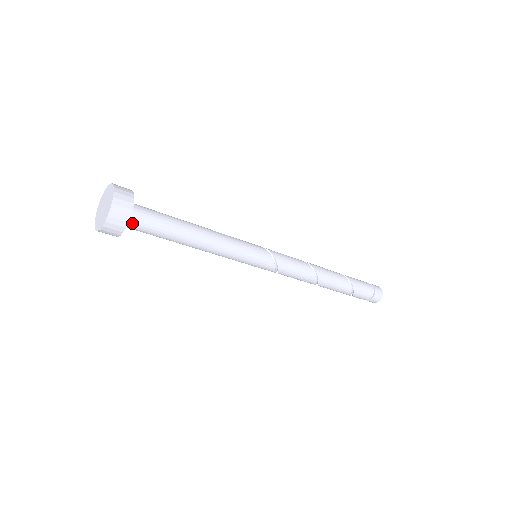
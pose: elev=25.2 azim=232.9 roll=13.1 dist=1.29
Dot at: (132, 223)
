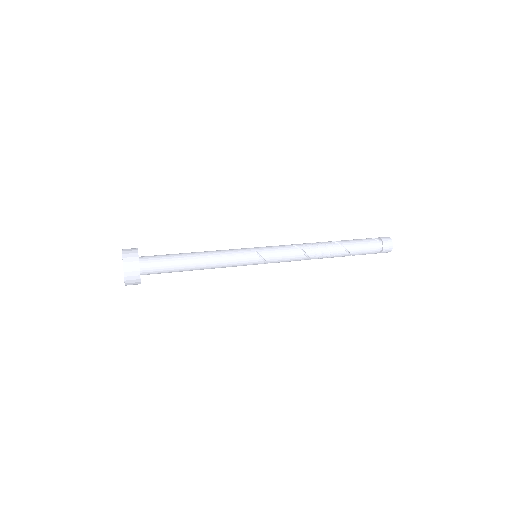
Dot at: occluded
